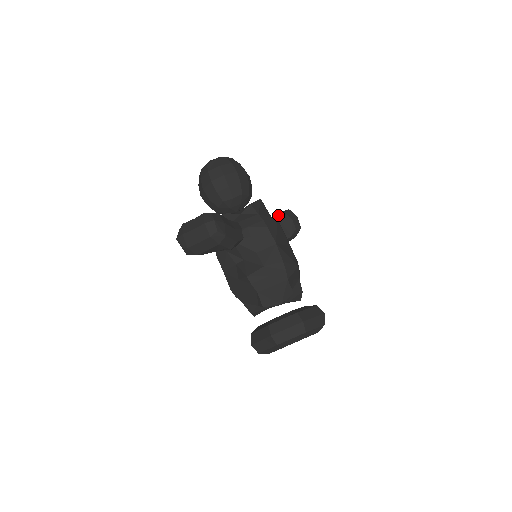
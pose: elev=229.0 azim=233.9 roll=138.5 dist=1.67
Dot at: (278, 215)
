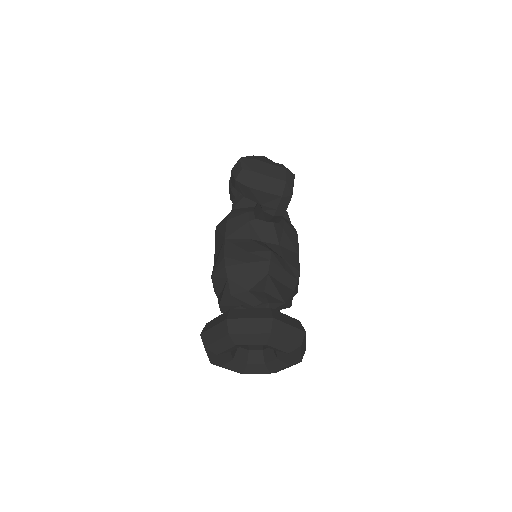
Dot at: occluded
